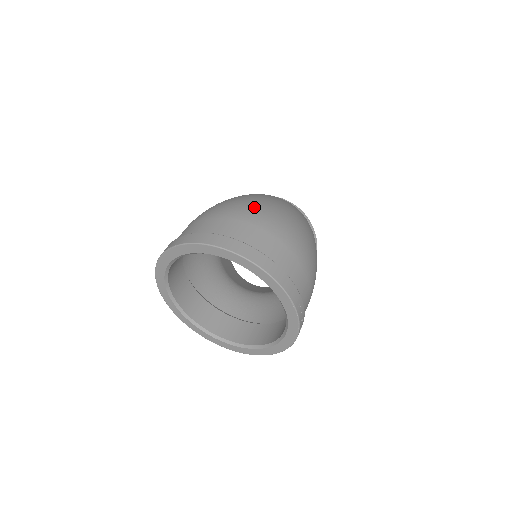
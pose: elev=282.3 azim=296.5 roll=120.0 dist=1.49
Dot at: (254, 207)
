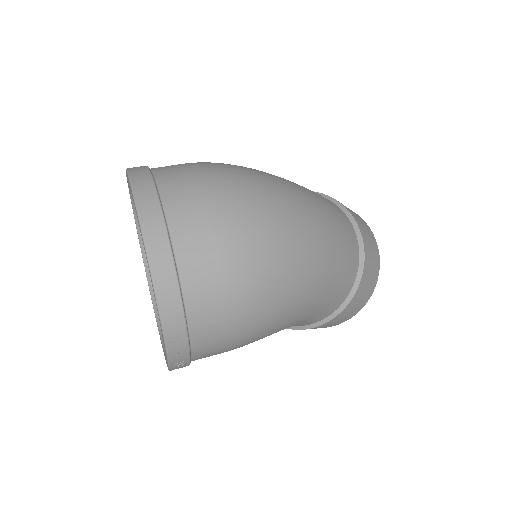
Dot at: (240, 193)
